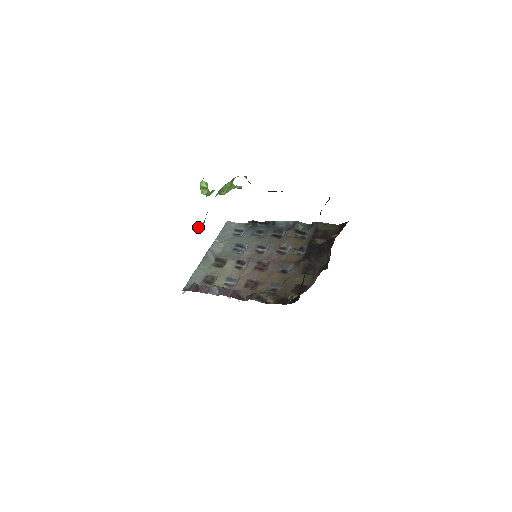
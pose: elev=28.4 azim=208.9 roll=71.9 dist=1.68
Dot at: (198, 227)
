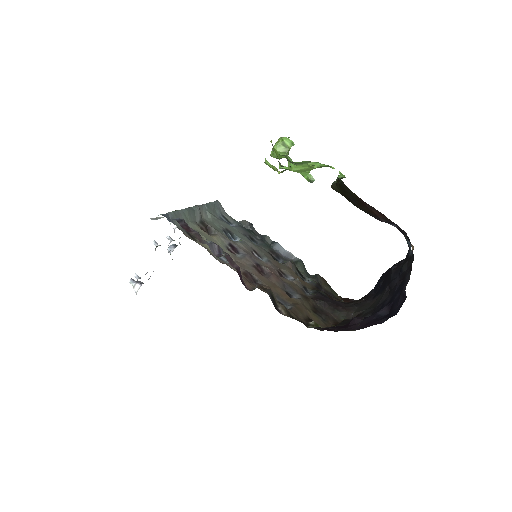
Dot at: (276, 168)
